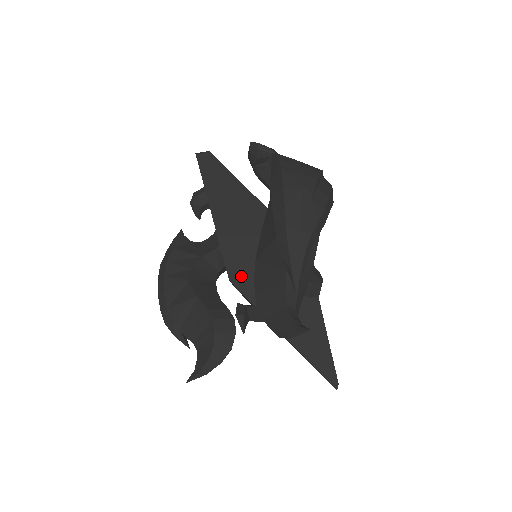
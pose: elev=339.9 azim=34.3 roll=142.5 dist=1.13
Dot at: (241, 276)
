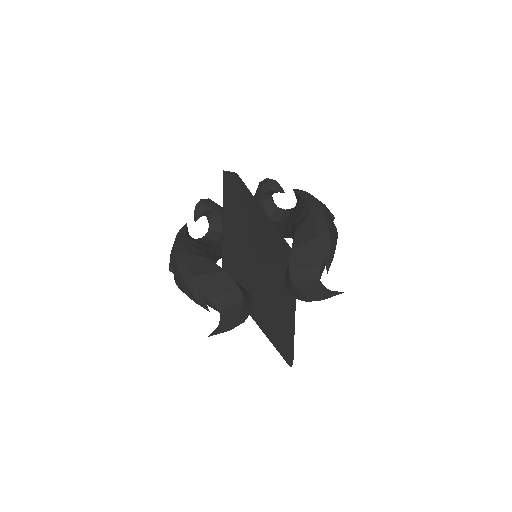
Dot at: (265, 262)
